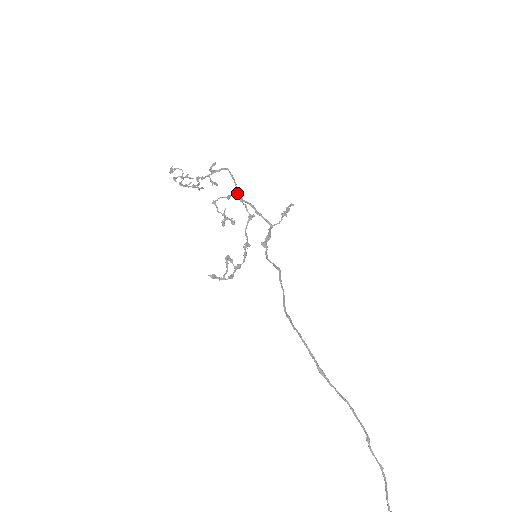
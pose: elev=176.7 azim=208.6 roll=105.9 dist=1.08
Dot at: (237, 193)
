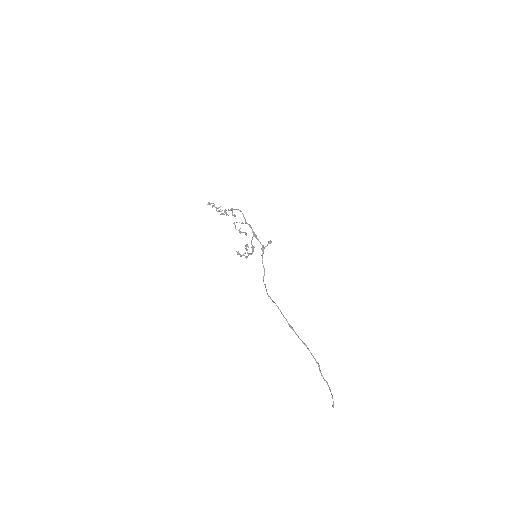
Dot at: (247, 223)
